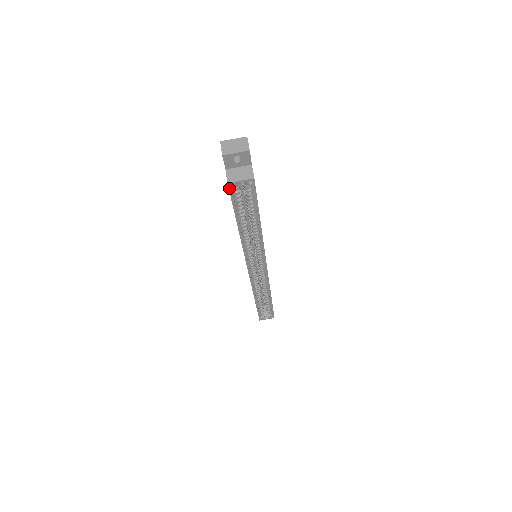
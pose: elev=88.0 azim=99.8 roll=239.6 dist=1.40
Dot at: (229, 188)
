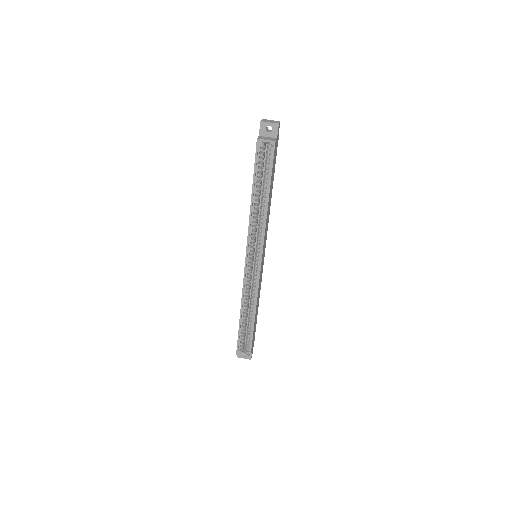
Dot at: (257, 145)
